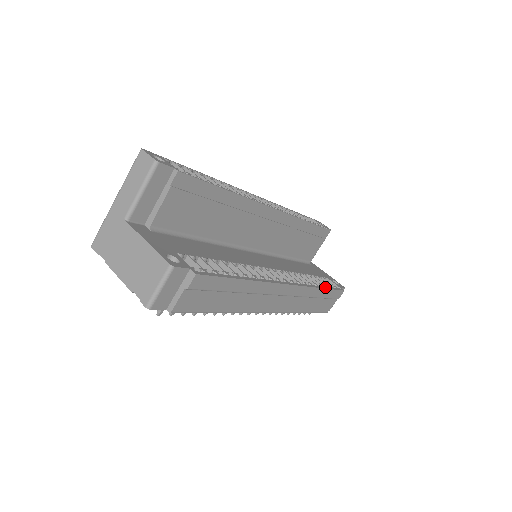
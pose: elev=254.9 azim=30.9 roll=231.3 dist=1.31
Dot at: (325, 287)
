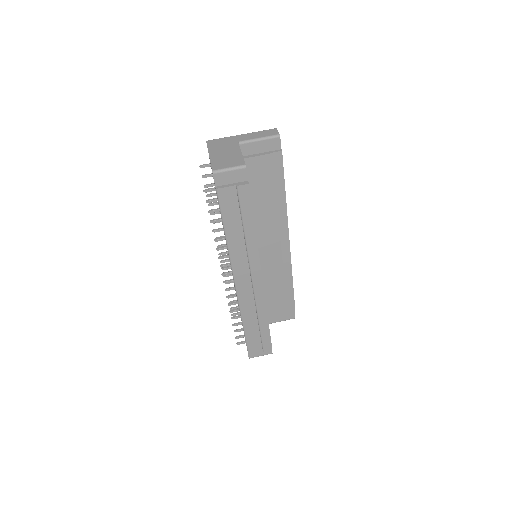
Dot at: occluded
